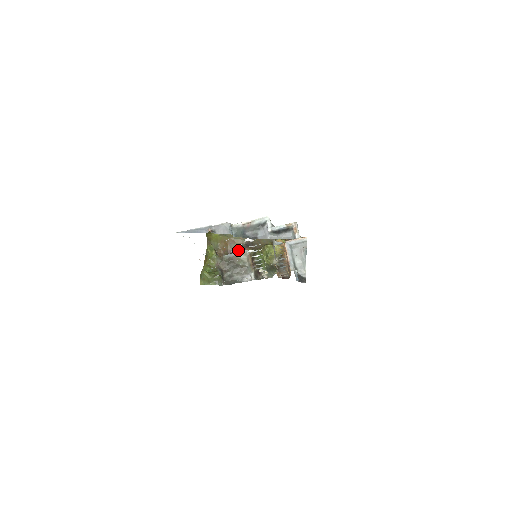
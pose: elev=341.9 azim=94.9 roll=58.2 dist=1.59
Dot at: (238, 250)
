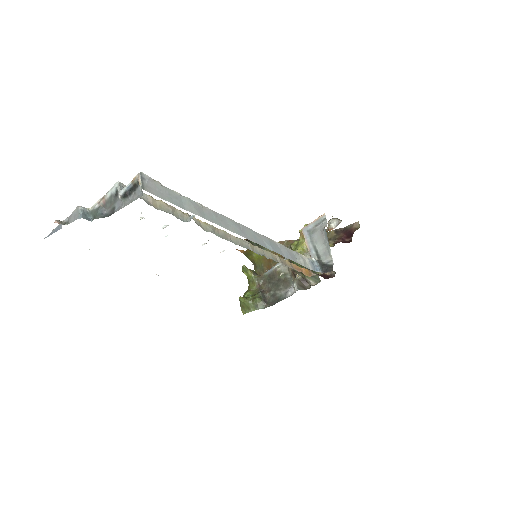
Dot at: occluded
